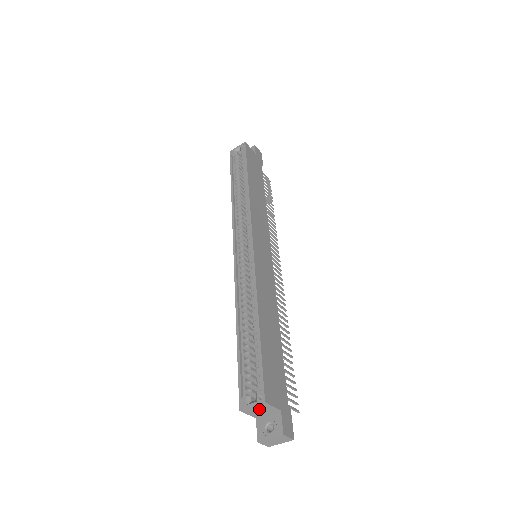
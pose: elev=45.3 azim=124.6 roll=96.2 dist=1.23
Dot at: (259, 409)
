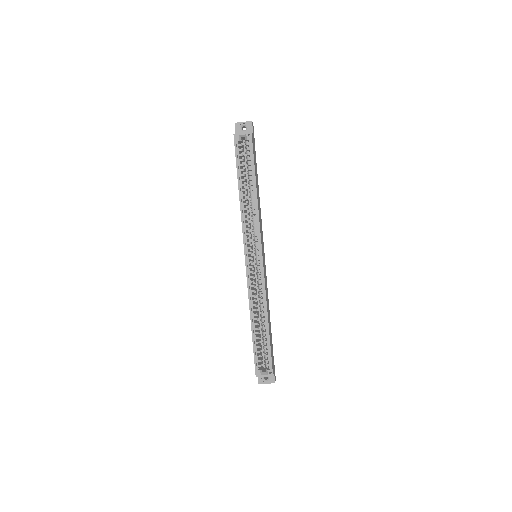
Dot at: occluded
